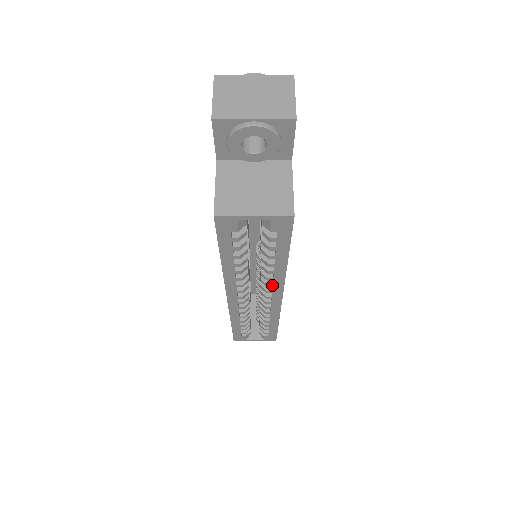
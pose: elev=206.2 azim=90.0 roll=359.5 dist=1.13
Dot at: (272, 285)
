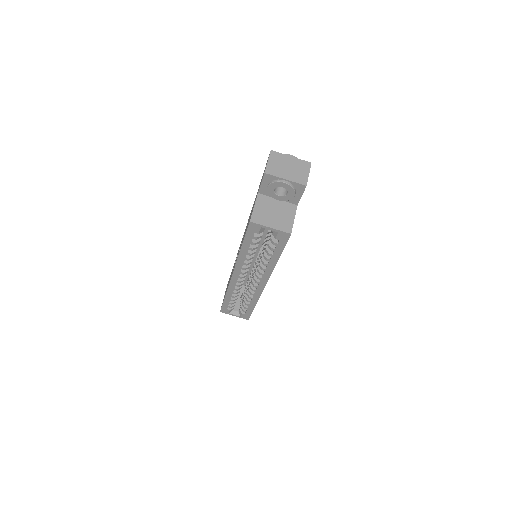
Dot at: (263, 274)
